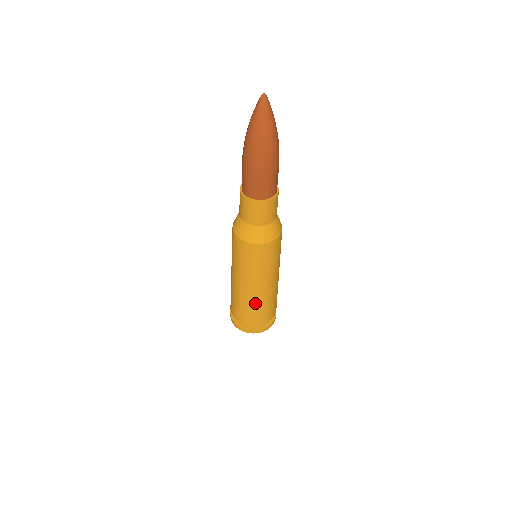
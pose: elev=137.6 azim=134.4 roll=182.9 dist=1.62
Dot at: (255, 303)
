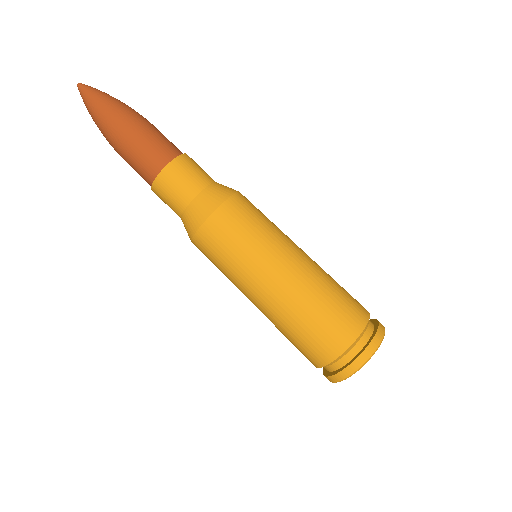
Dot at: (326, 280)
